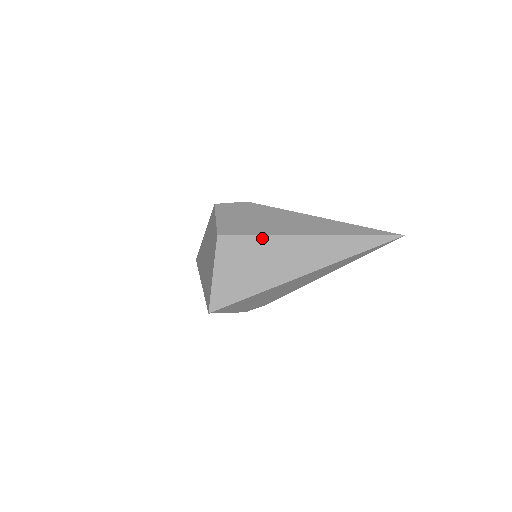
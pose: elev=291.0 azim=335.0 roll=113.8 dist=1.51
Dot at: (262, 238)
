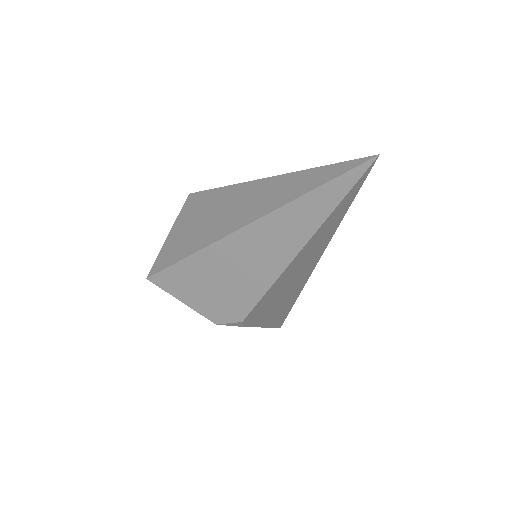
Dot at: (219, 190)
